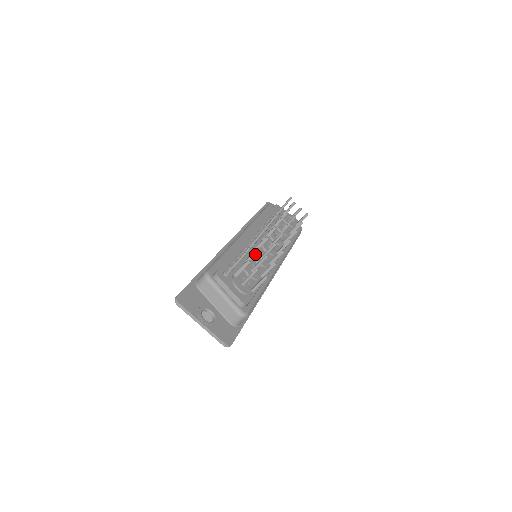
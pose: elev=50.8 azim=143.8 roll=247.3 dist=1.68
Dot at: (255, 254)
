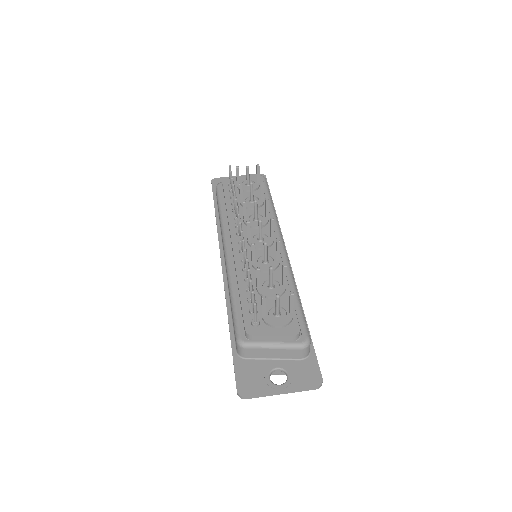
Dot at: (257, 266)
